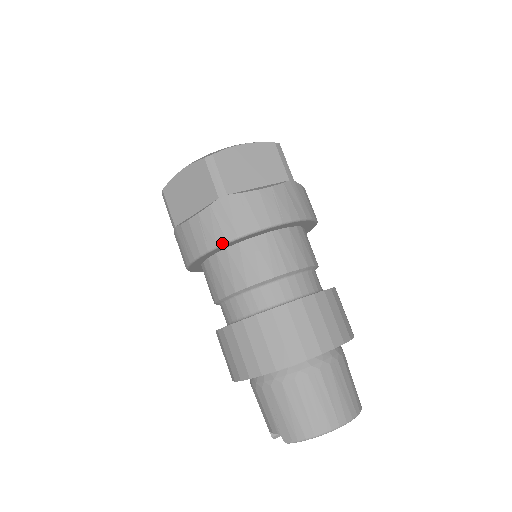
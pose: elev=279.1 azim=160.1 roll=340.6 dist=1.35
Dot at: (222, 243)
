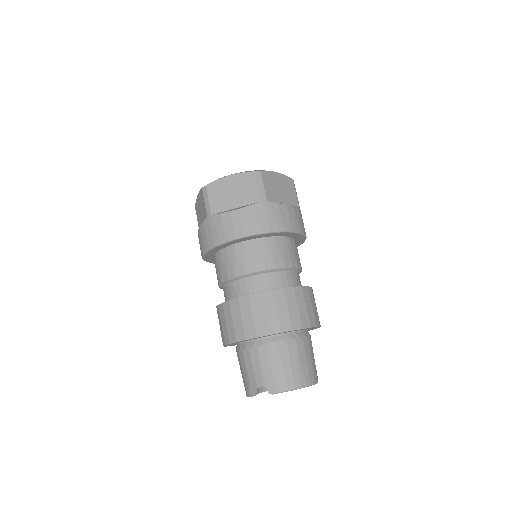
Dot at: (258, 233)
